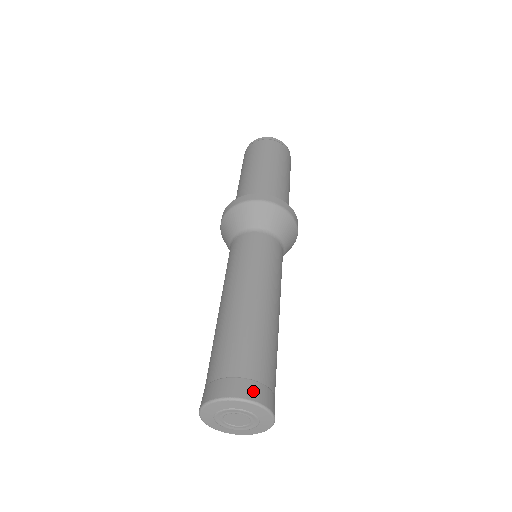
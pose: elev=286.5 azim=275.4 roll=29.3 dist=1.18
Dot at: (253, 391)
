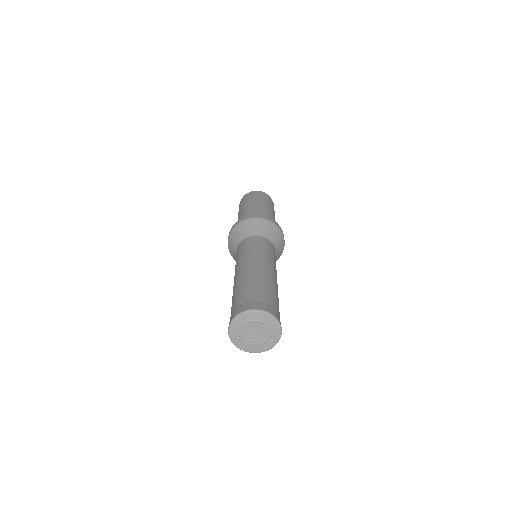
Dot at: (265, 307)
